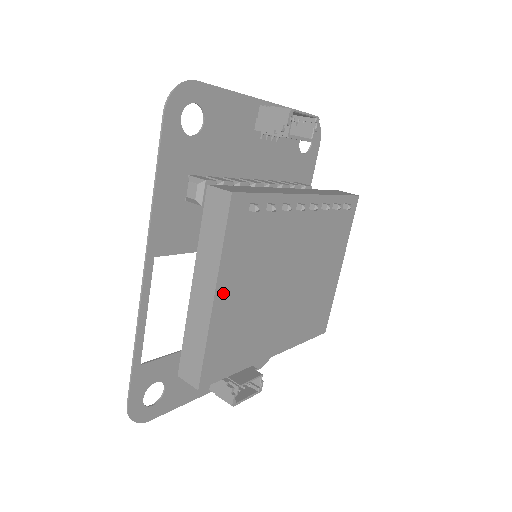
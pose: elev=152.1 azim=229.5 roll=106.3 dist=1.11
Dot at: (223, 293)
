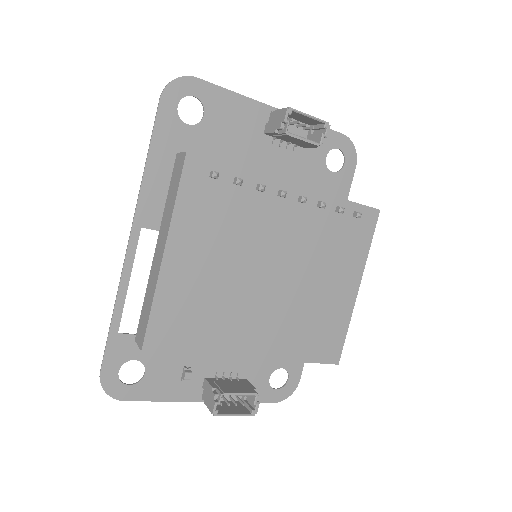
Dot at: (176, 254)
